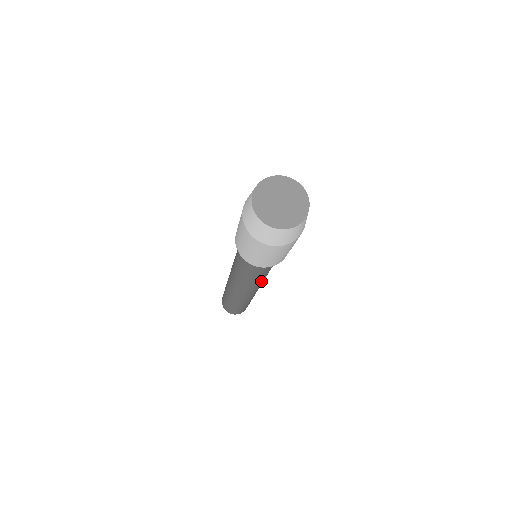
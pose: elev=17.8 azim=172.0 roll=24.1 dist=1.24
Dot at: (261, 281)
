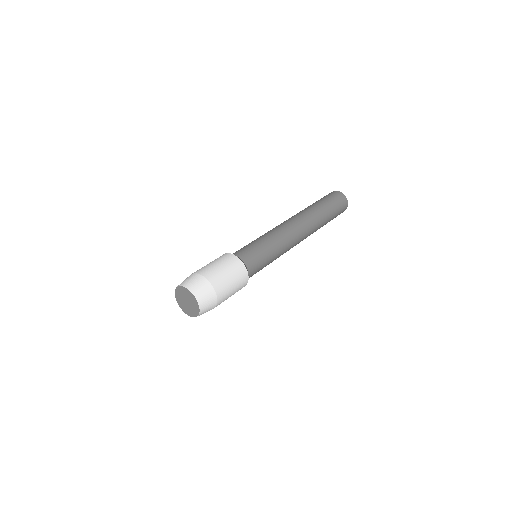
Dot at: (284, 249)
